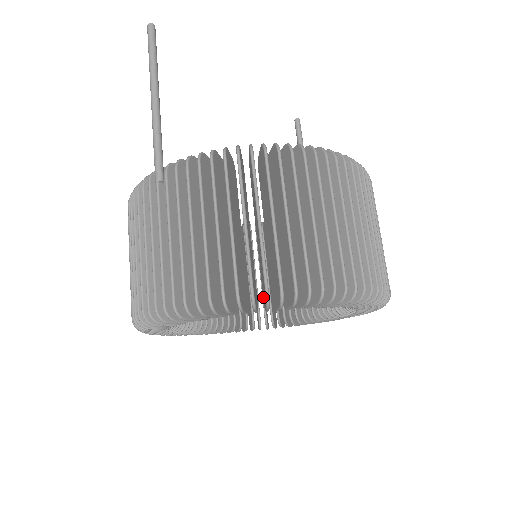
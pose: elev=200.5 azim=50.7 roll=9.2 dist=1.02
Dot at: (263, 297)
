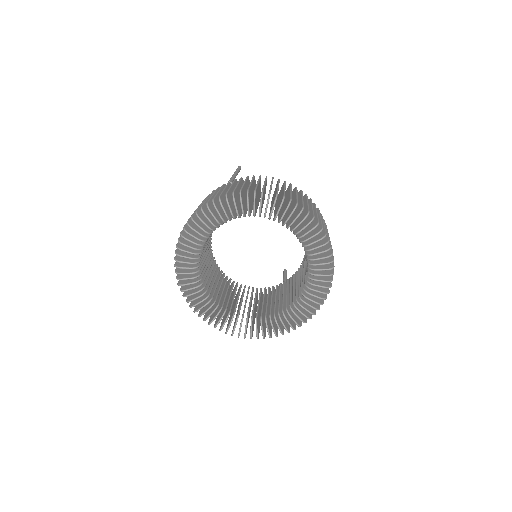
Dot at: (269, 214)
